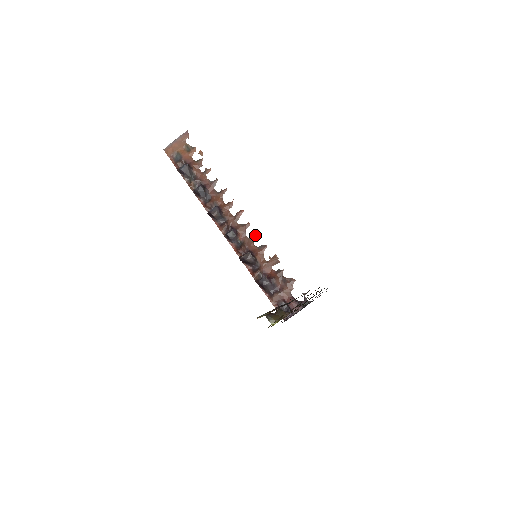
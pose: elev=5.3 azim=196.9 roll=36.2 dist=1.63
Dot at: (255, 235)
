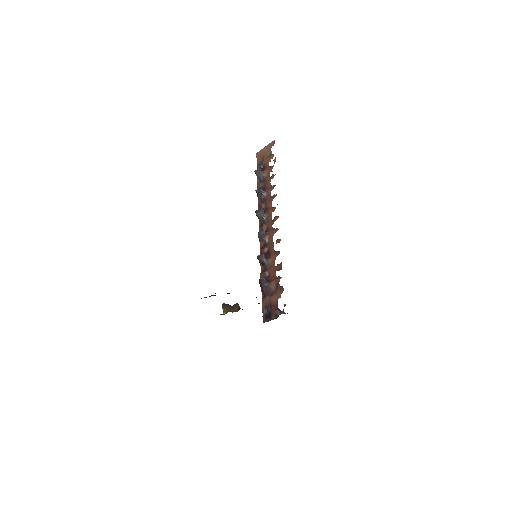
Dot at: (277, 240)
